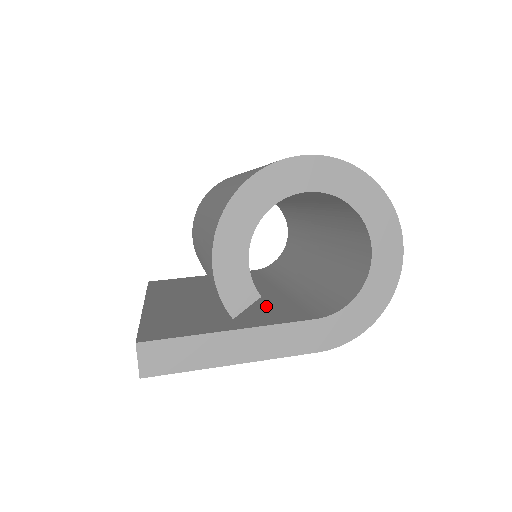
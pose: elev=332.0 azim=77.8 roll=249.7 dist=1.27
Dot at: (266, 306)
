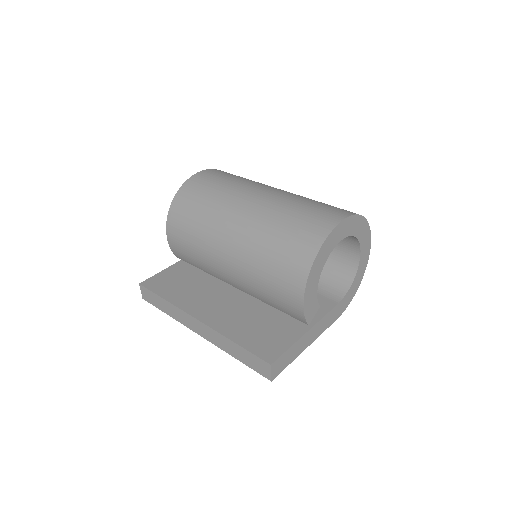
Dot at: occluded
